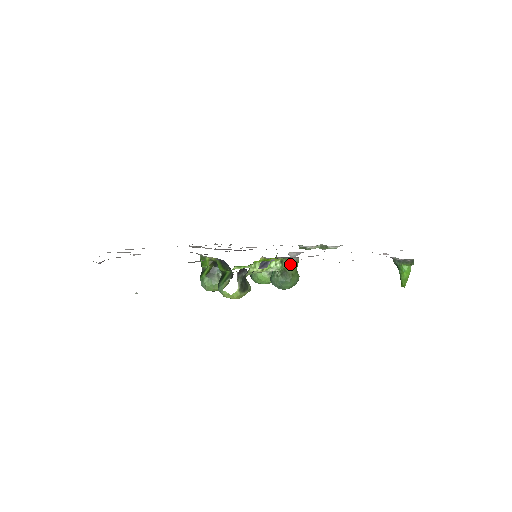
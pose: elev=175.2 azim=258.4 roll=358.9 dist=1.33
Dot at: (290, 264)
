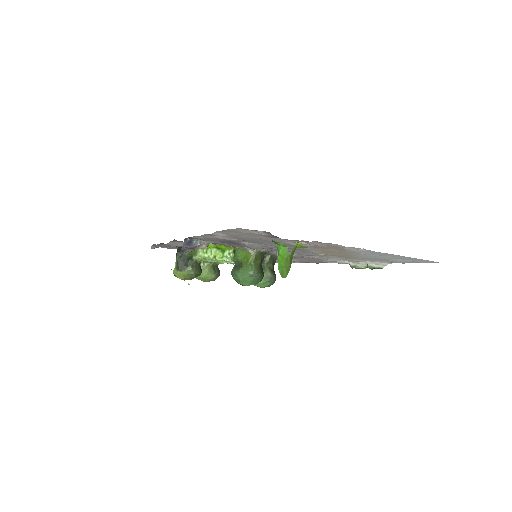
Dot at: (244, 256)
